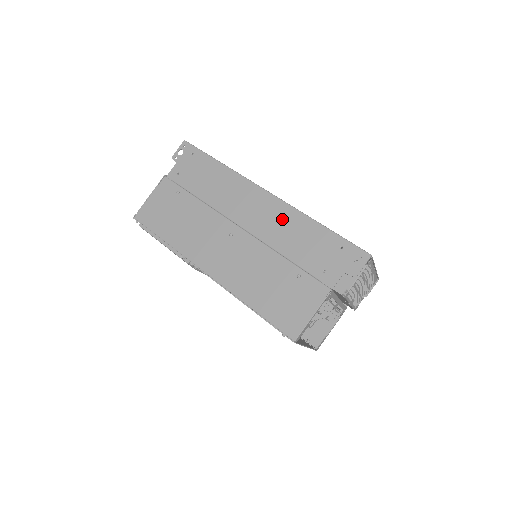
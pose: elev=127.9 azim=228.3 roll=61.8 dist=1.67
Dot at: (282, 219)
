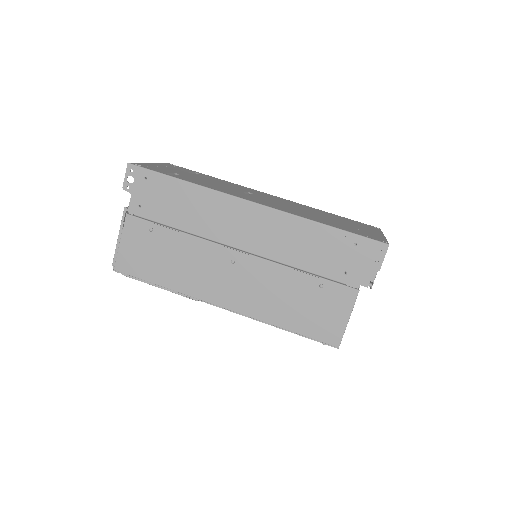
Dot at: (281, 230)
